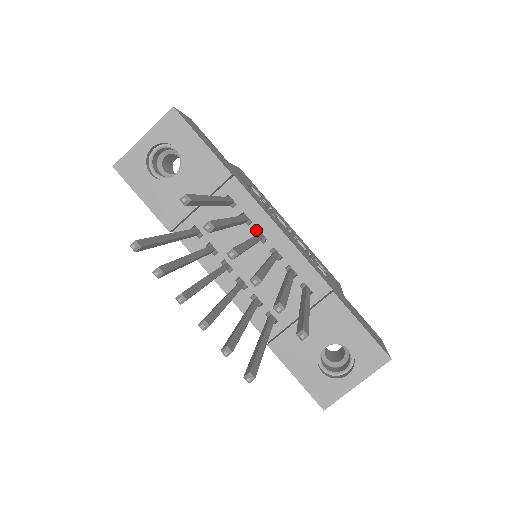
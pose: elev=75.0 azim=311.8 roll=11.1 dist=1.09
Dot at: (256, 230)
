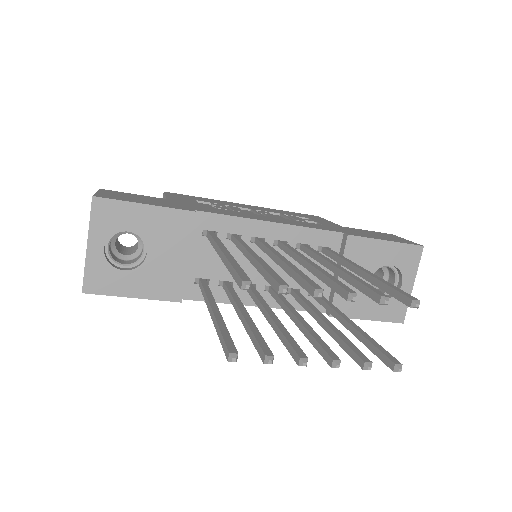
Dot at: (249, 239)
